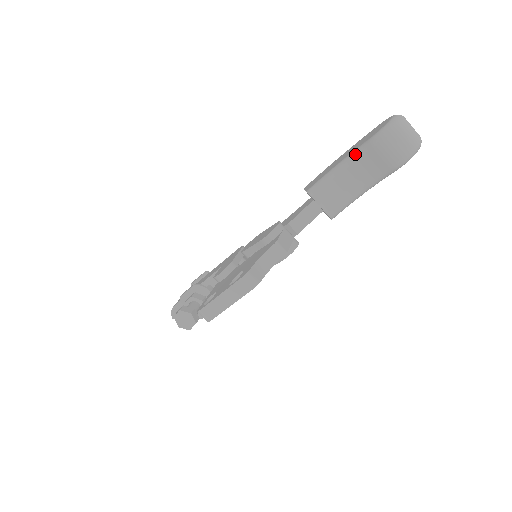
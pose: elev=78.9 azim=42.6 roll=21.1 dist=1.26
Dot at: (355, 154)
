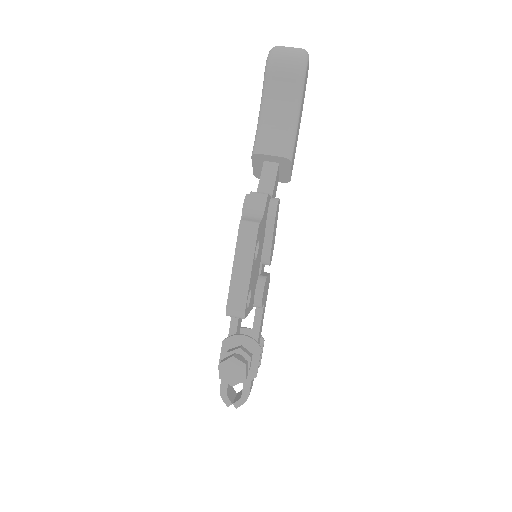
Dot at: (263, 94)
